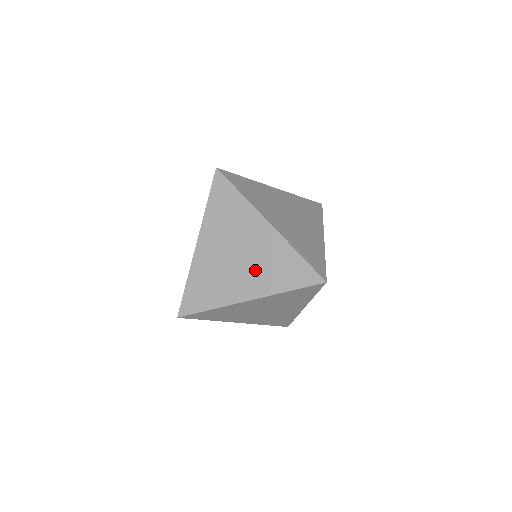
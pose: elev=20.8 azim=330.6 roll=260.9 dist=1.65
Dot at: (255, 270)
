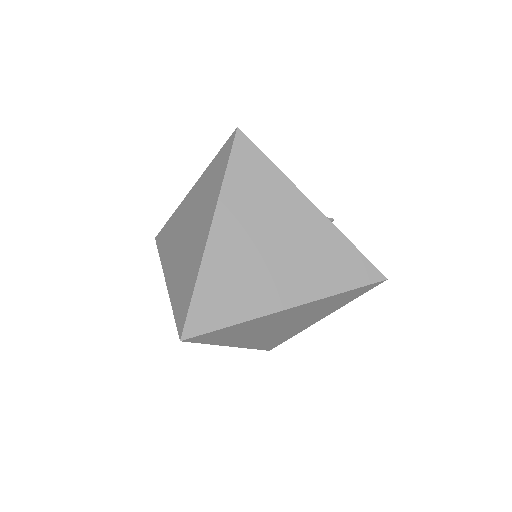
Dot at: (297, 266)
